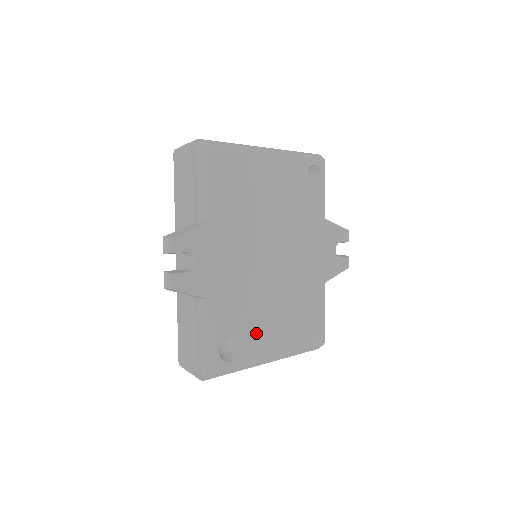
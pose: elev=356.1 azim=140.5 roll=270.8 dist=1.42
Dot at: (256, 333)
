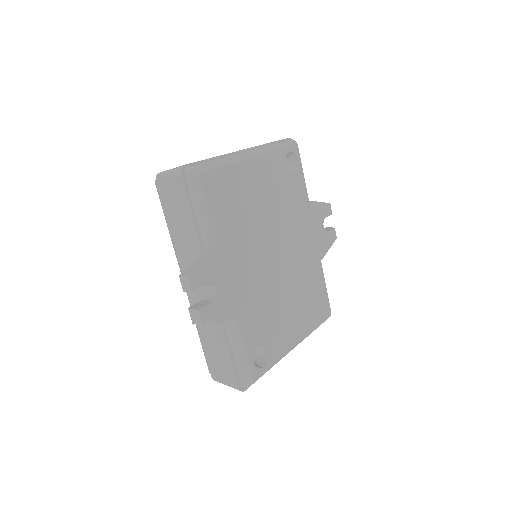
Dot at: (278, 331)
